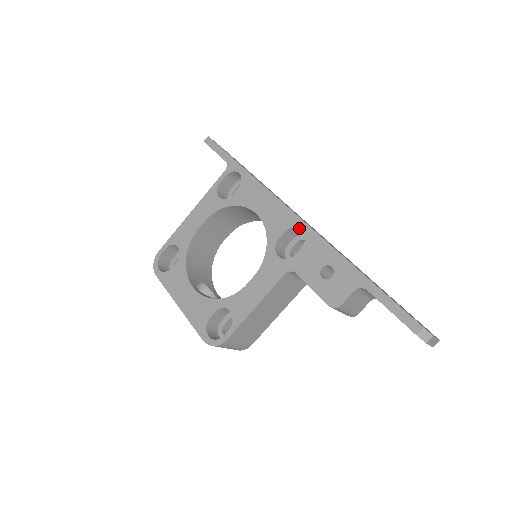
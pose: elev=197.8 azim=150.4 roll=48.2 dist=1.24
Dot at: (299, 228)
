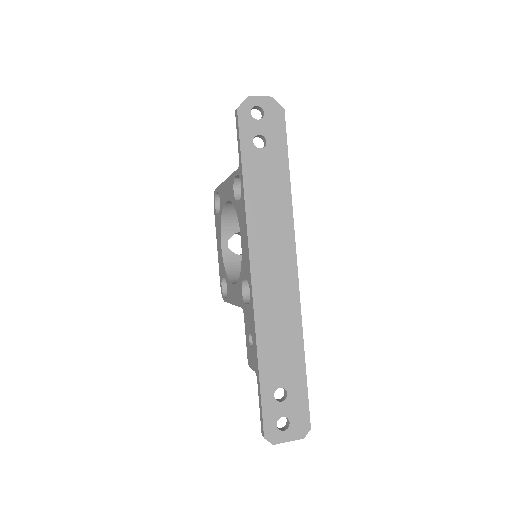
Dot at: occluded
